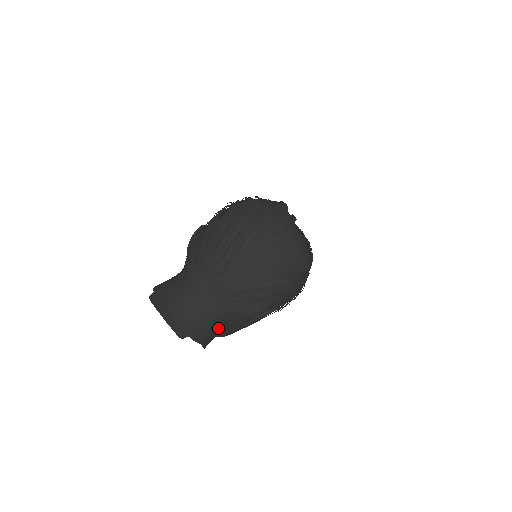
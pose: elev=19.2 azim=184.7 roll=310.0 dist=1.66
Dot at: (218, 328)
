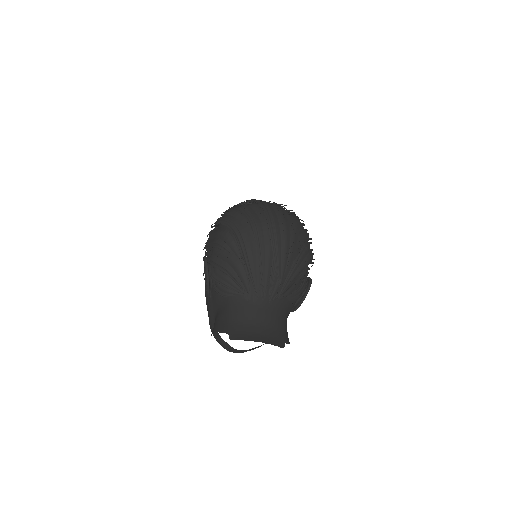
Dot at: occluded
